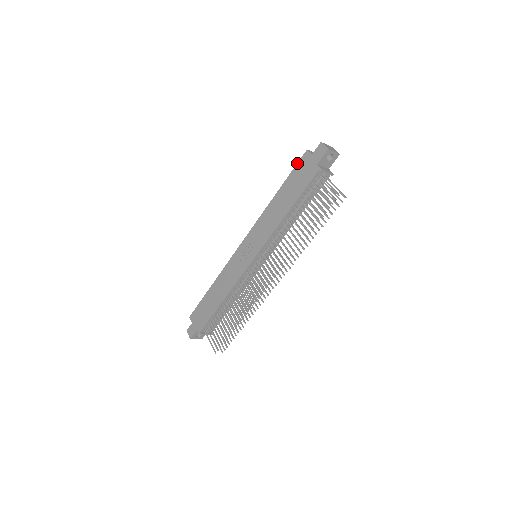
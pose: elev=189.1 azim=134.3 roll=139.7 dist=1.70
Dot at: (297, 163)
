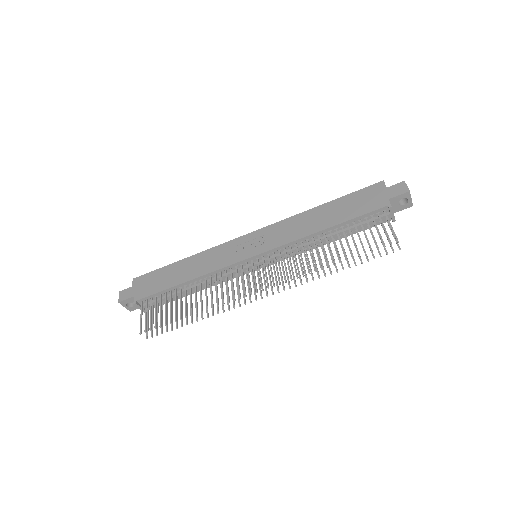
Dot at: occluded
